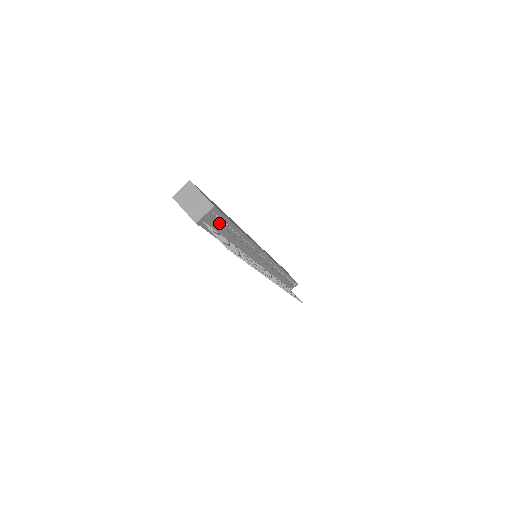
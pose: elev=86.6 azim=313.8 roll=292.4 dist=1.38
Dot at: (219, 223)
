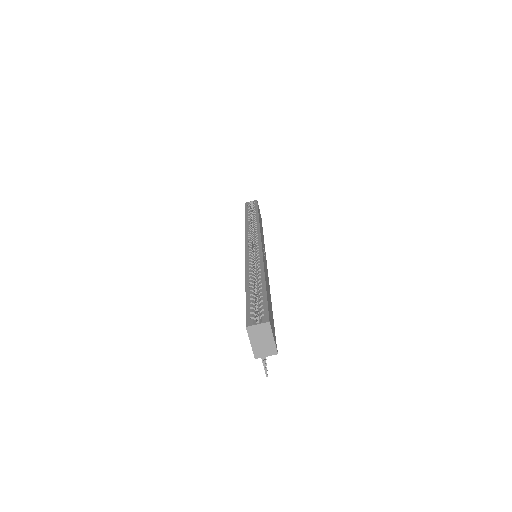
Dot at: occluded
